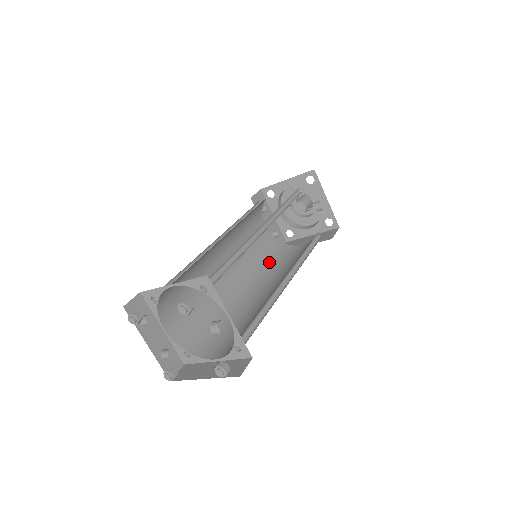
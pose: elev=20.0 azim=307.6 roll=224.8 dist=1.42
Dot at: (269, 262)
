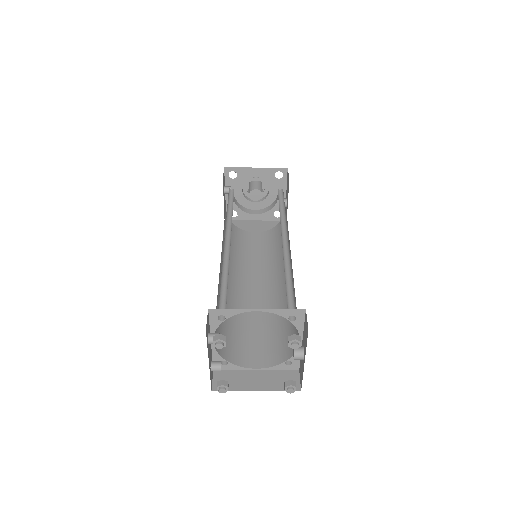
Dot at: (237, 250)
